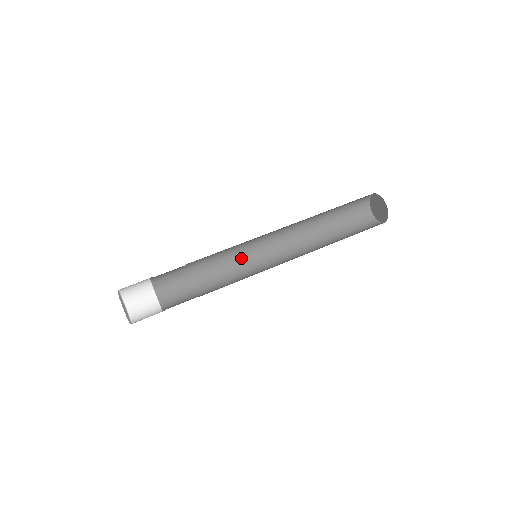
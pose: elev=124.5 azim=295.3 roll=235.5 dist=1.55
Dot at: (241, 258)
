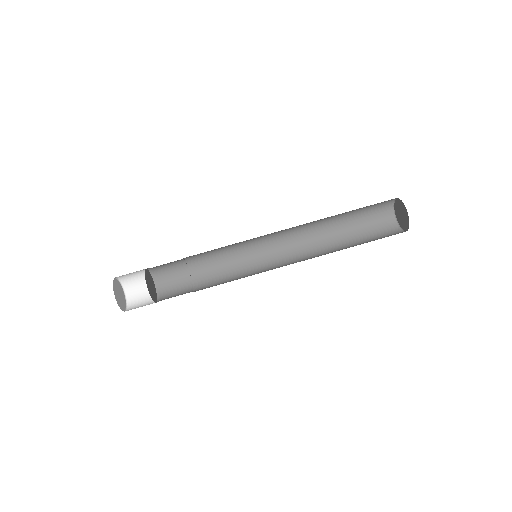
Dot at: (240, 243)
